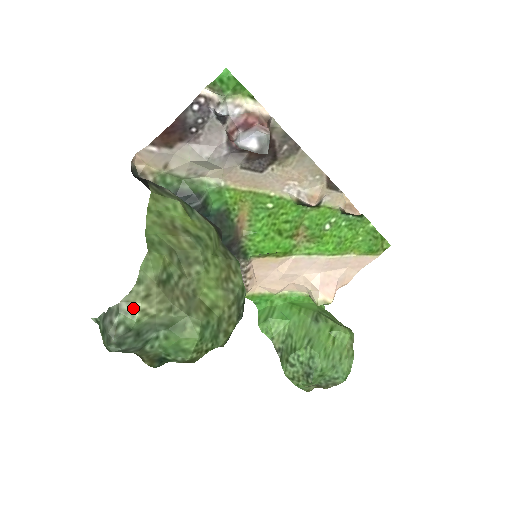
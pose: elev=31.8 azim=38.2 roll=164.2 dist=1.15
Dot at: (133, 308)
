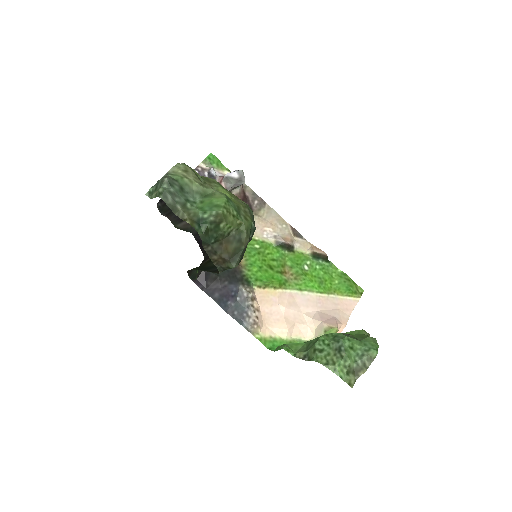
Dot at: (177, 174)
